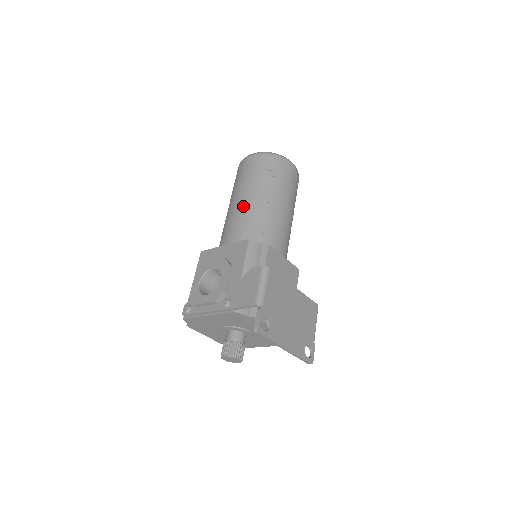
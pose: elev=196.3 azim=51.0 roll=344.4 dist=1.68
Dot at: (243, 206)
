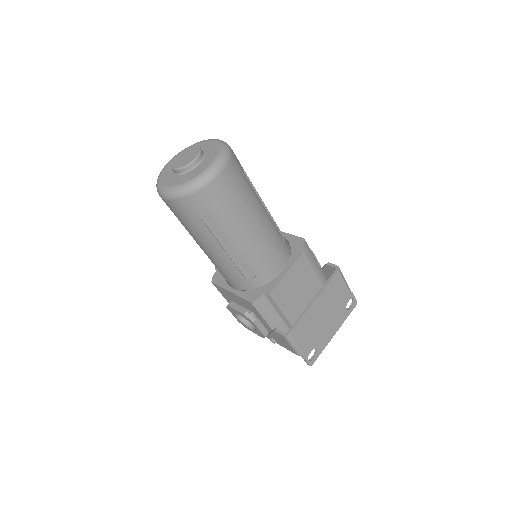
Dot at: (213, 257)
